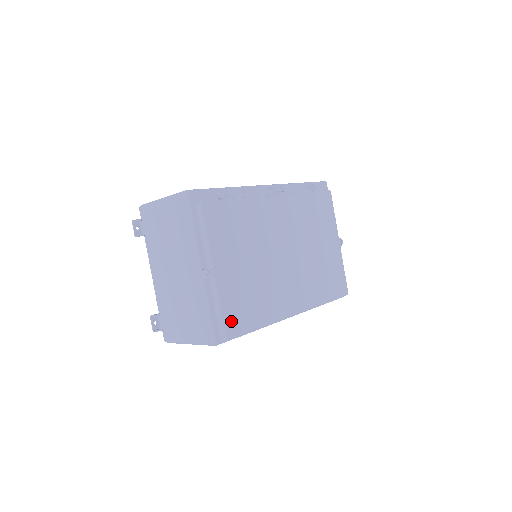
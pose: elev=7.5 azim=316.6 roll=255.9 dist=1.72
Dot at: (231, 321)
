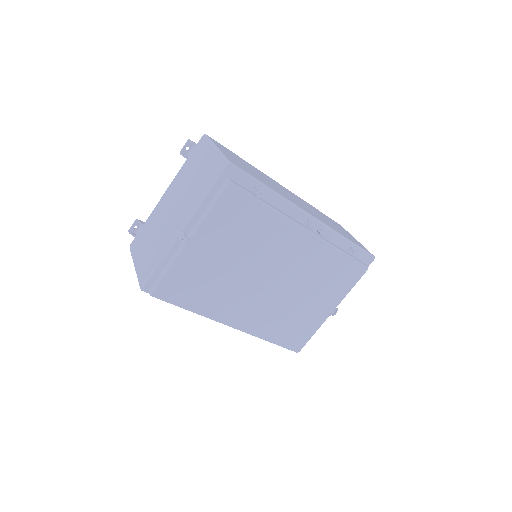
Dot at: (168, 286)
